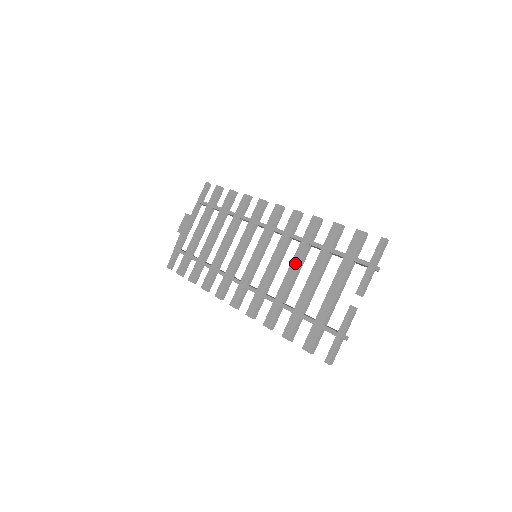
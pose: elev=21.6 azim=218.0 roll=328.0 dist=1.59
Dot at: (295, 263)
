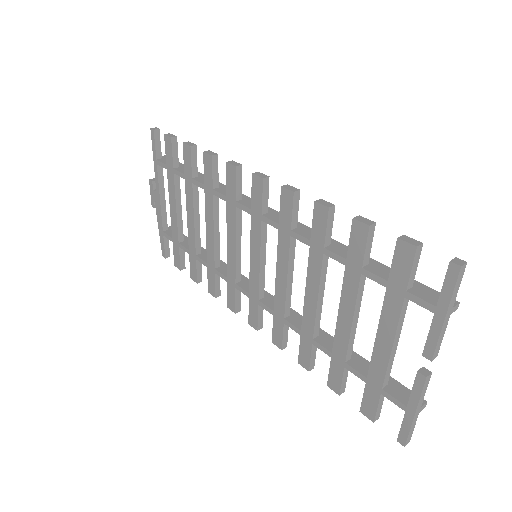
Dot at: (312, 282)
